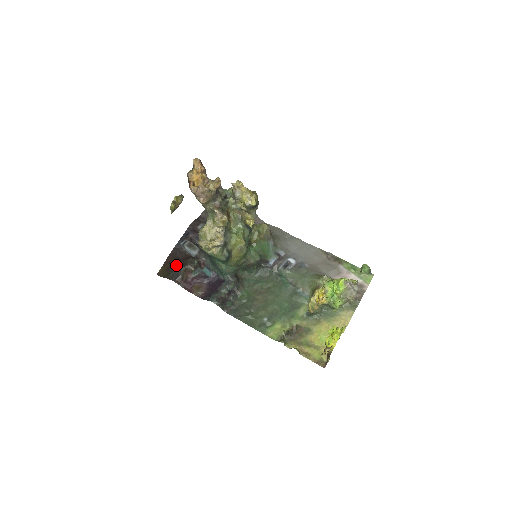
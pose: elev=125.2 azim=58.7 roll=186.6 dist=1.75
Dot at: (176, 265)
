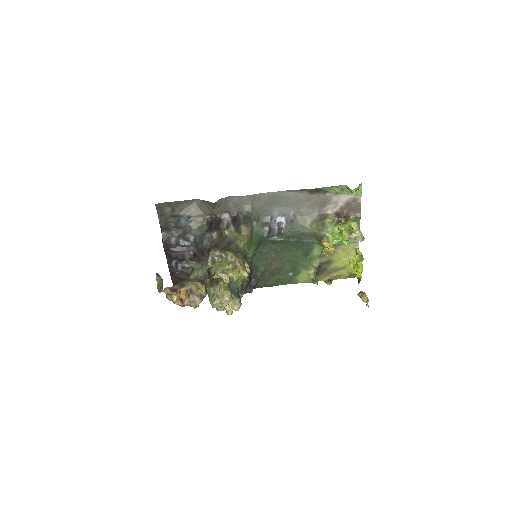
Dot at: occluded
